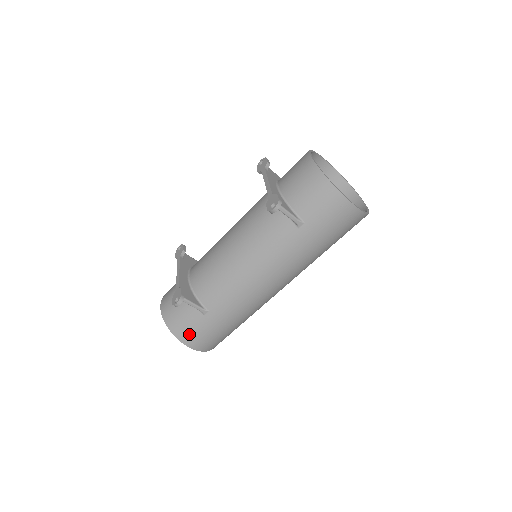
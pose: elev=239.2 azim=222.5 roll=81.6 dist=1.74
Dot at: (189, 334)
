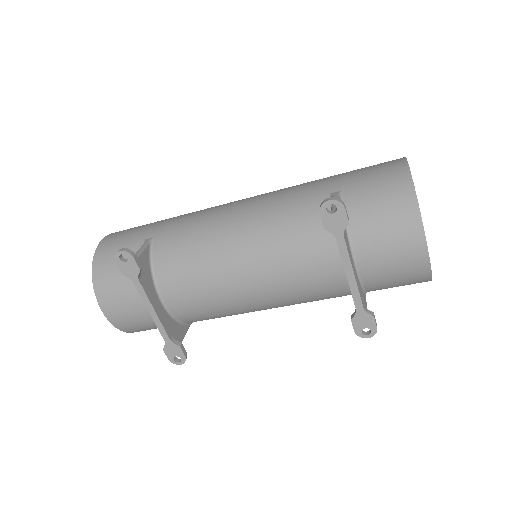
Dot at: occluded
